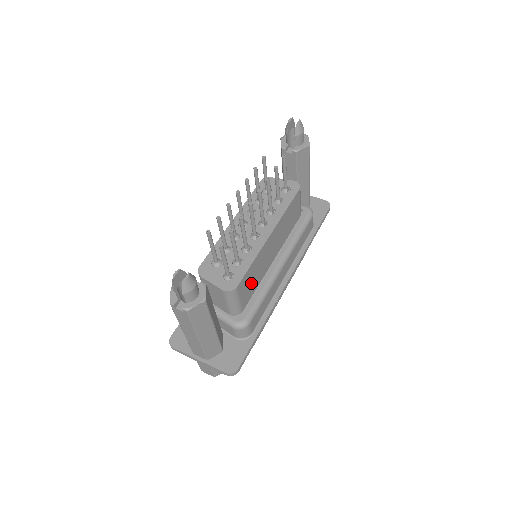
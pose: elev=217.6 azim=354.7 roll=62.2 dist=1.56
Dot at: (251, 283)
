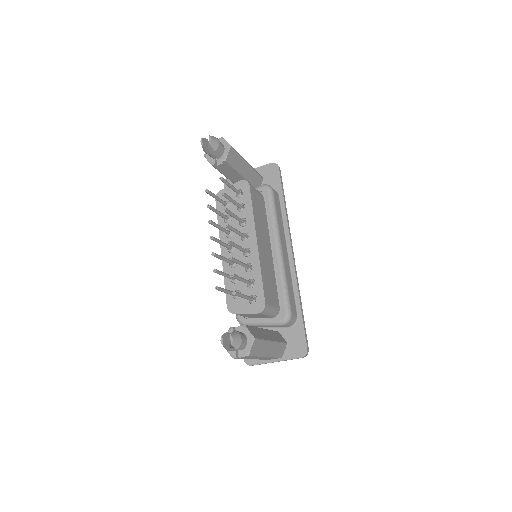
Dot at: (270, 287)
